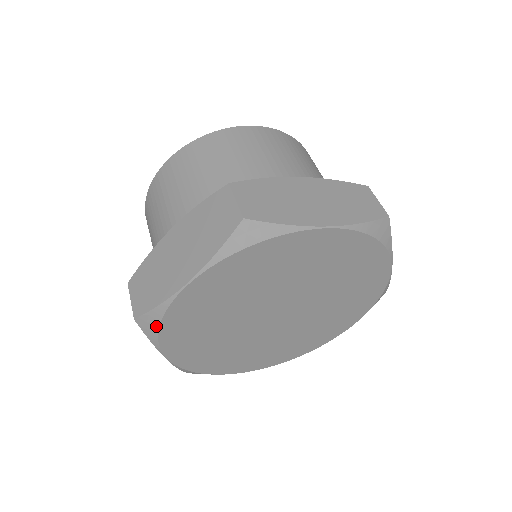
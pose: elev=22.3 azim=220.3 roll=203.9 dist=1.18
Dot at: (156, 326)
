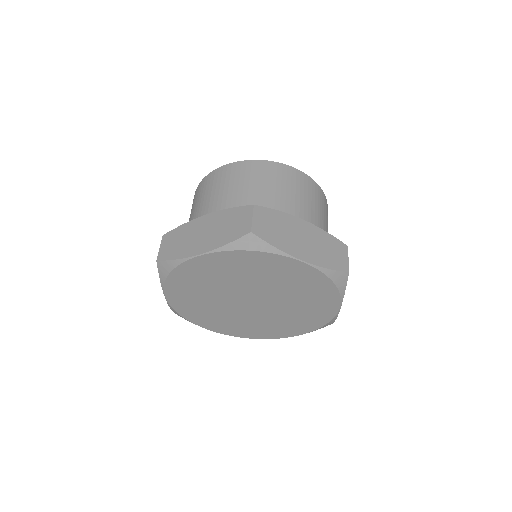
Dot at: (168, 271)
